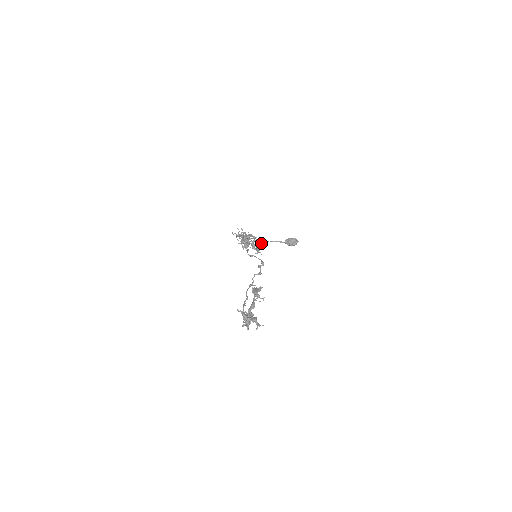
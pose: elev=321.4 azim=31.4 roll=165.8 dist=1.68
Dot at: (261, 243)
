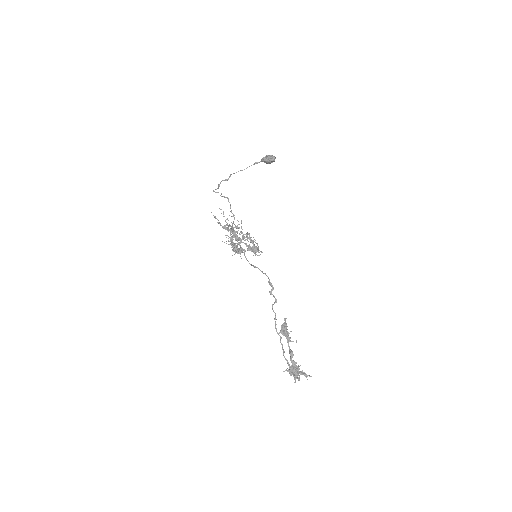
Dot at: (253, 243)
